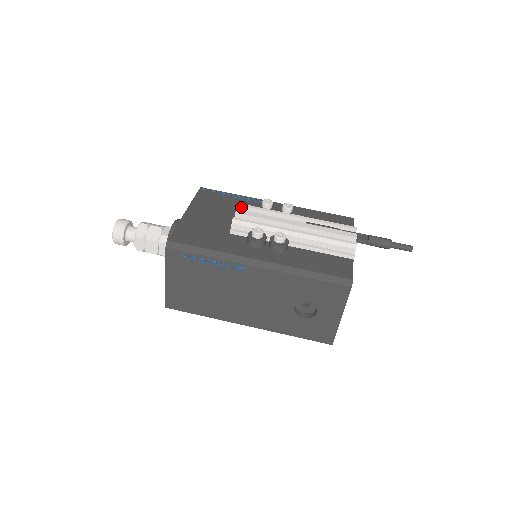
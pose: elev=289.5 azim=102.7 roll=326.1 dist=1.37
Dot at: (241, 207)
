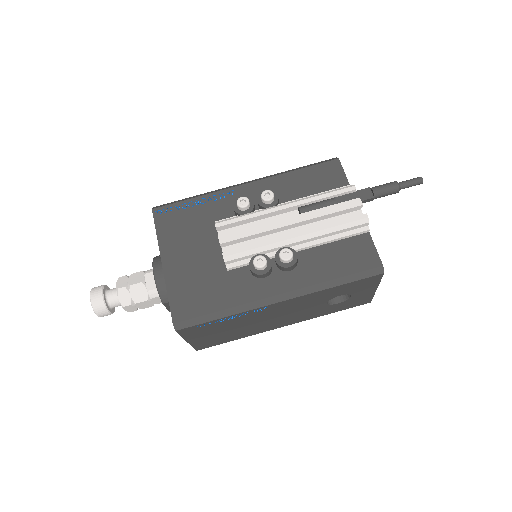
Dot at: (219, 228)
